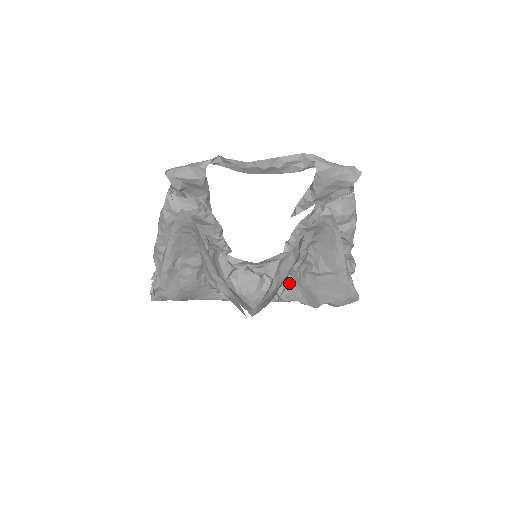
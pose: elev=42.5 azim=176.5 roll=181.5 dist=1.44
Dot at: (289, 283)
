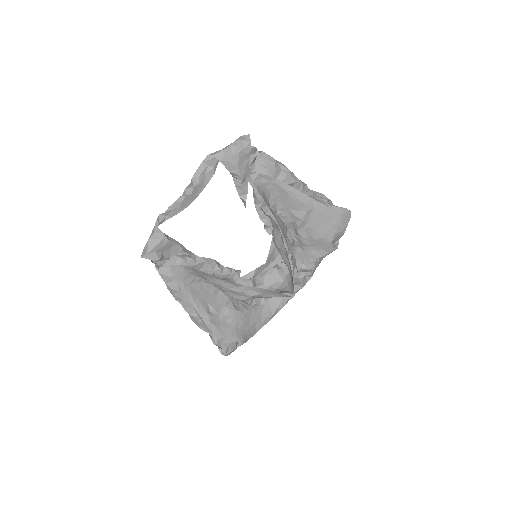
Dot at: (300, 253)
